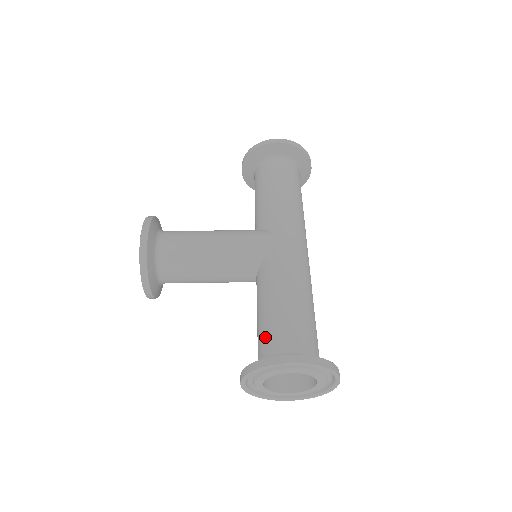
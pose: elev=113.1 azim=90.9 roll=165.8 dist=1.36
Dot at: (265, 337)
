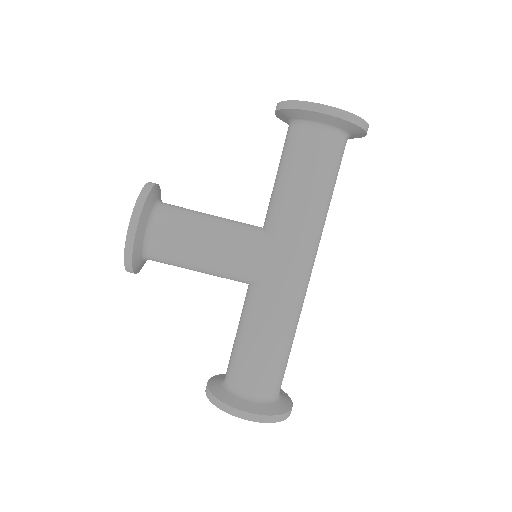
Dot at: (236, 368)
